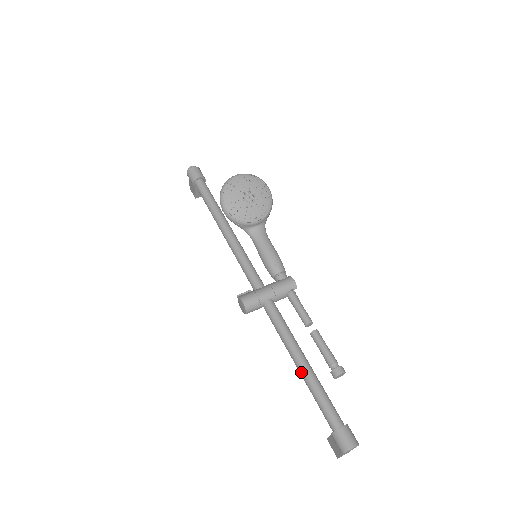
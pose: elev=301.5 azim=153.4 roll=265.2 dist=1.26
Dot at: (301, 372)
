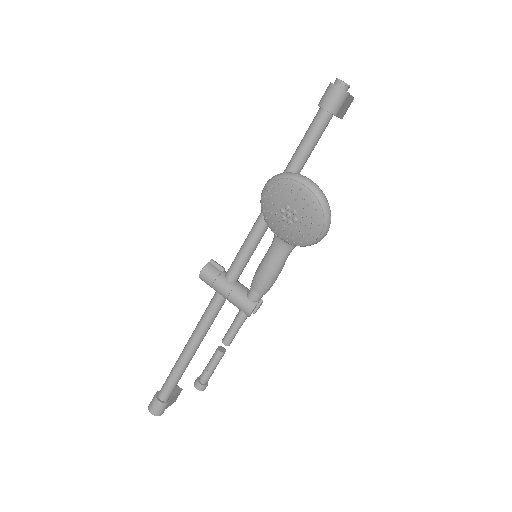
Dot at: occluded
